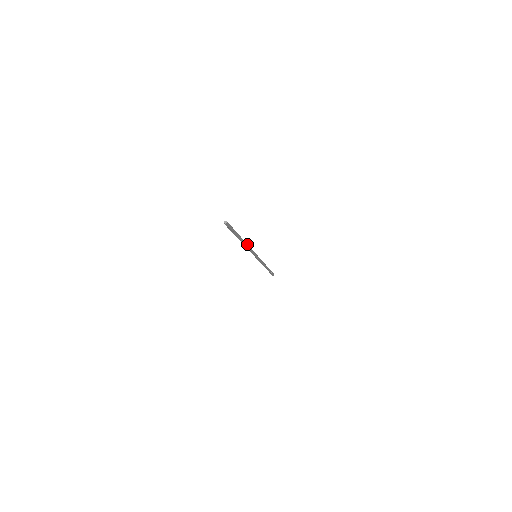
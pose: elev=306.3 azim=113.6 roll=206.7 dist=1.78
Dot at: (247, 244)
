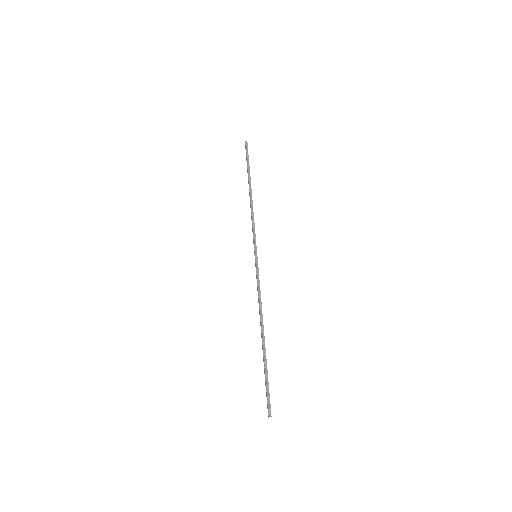
Dot at: (252, 207)
